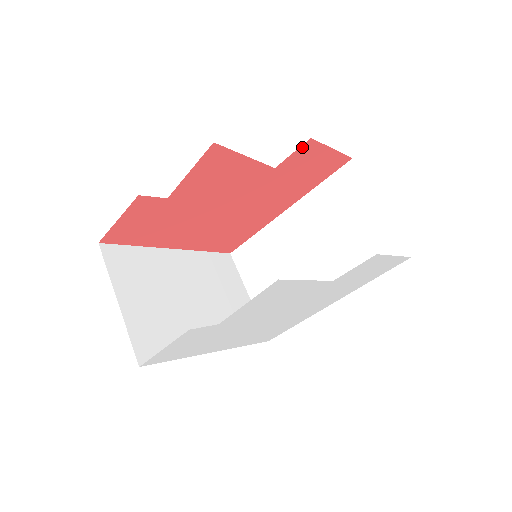
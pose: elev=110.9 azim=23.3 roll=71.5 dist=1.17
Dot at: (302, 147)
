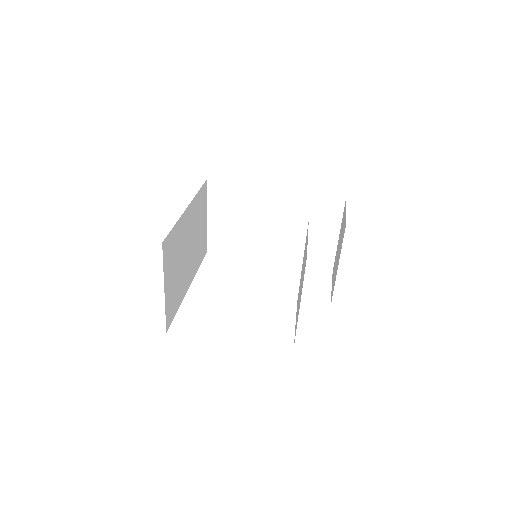
Dot at: occluded
